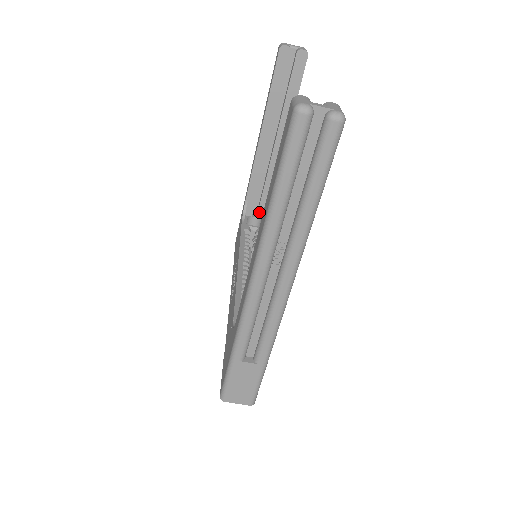
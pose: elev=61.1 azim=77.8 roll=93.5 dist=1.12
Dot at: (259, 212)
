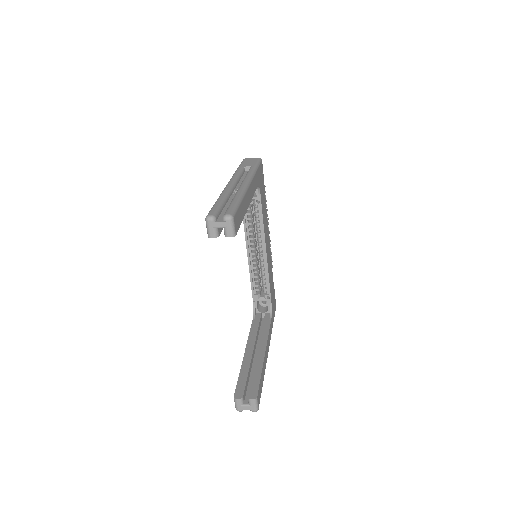
Dot at: occluded
